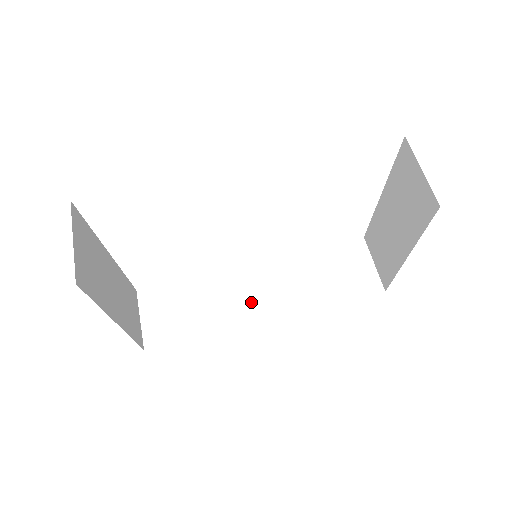
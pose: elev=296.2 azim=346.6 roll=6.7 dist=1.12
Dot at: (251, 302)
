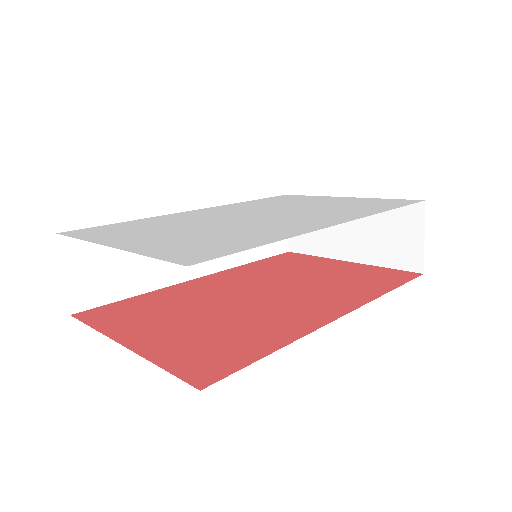
Dot at: occluded
